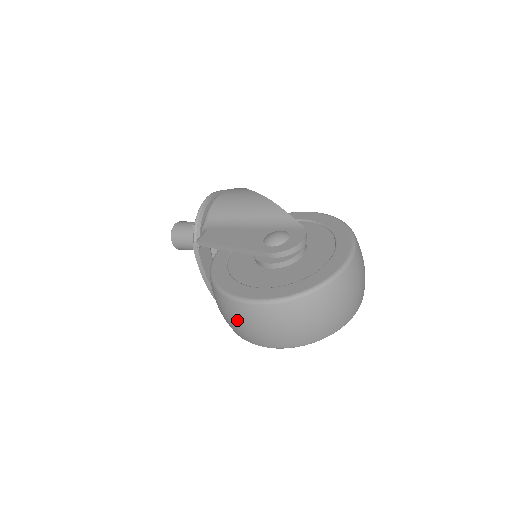
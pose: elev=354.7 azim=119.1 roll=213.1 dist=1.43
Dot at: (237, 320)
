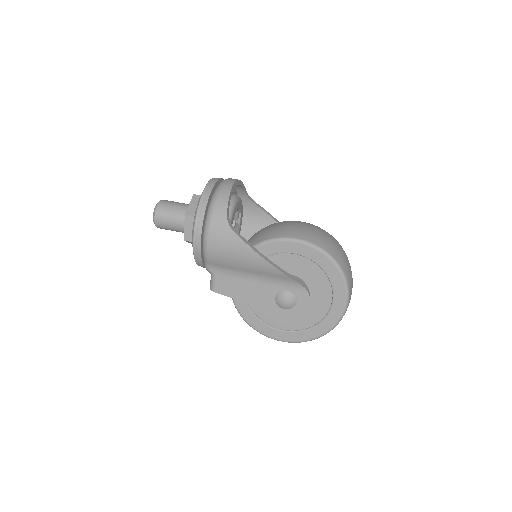
Dot at: occluded
